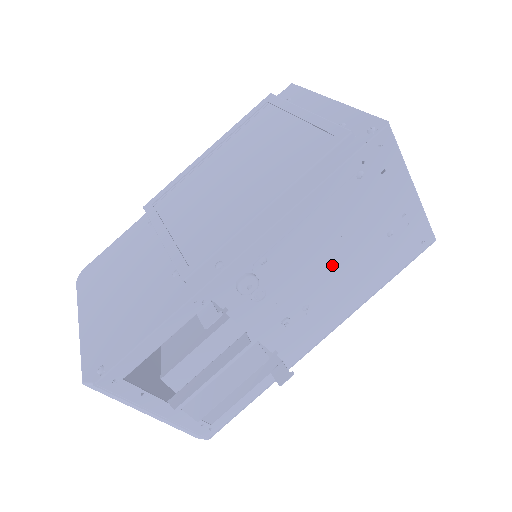
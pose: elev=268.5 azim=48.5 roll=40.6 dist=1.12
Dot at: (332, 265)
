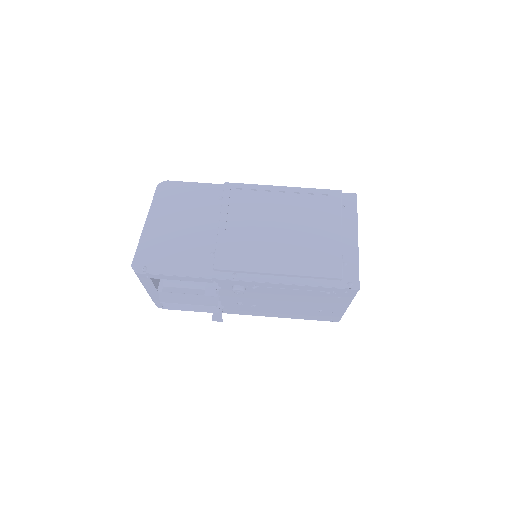
Dot at: (282, 303)
